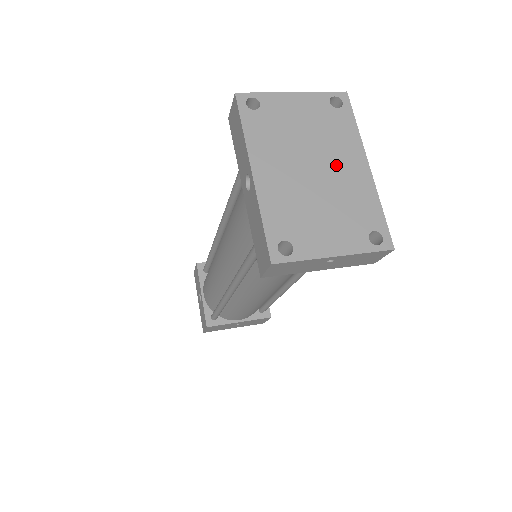
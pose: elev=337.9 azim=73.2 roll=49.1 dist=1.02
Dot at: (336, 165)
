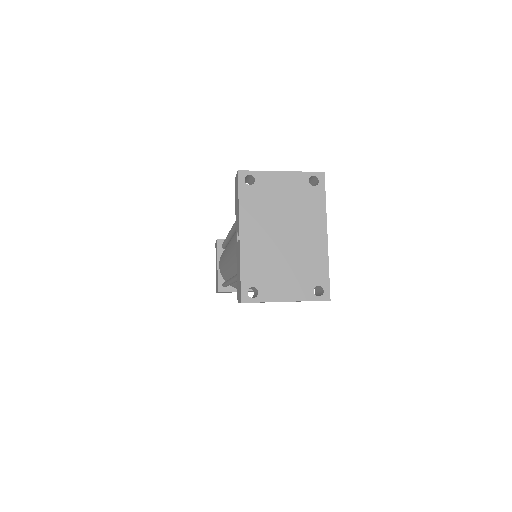
Dot at: (302, 233)
